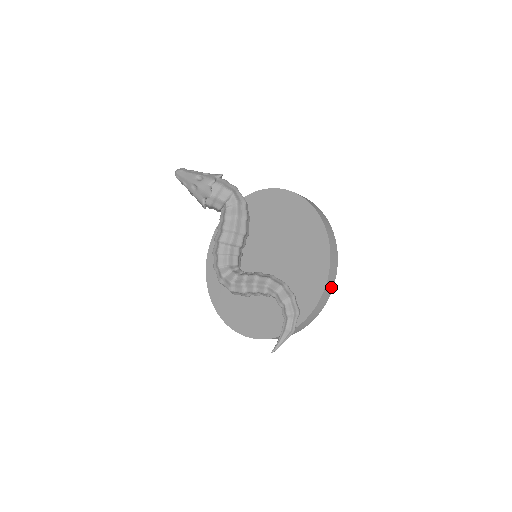
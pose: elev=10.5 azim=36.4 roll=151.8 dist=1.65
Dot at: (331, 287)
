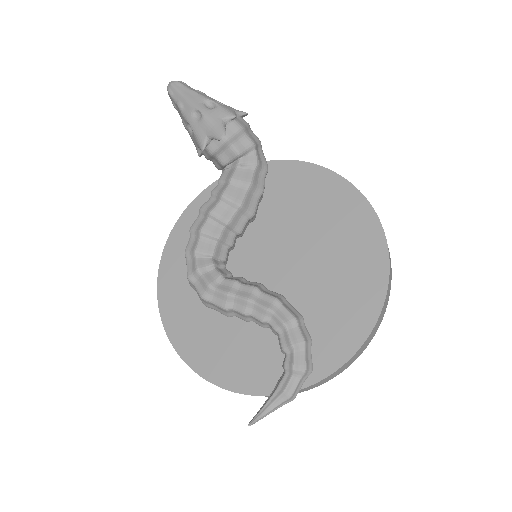
Dot at: (368, 343)
